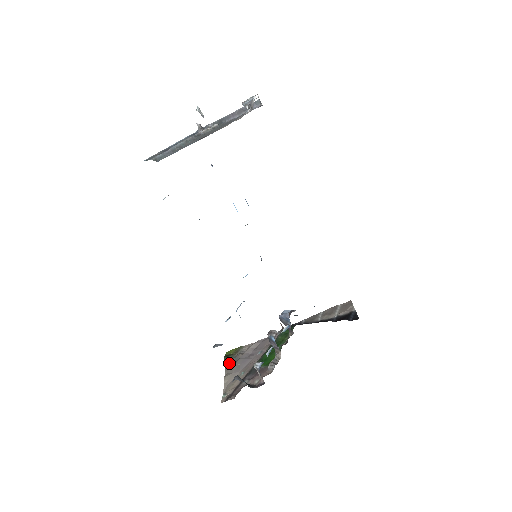
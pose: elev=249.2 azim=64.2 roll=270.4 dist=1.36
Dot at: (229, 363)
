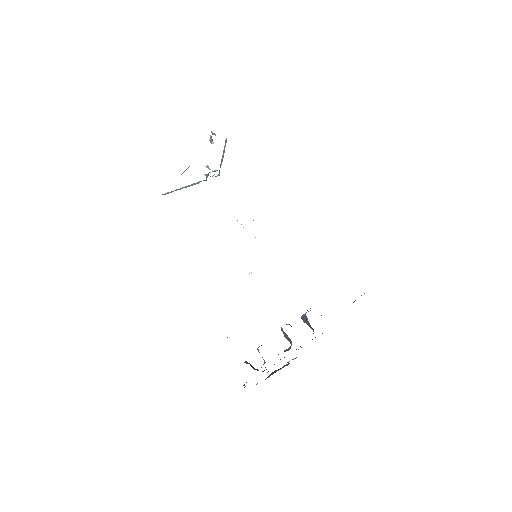
Dot at: occluded
